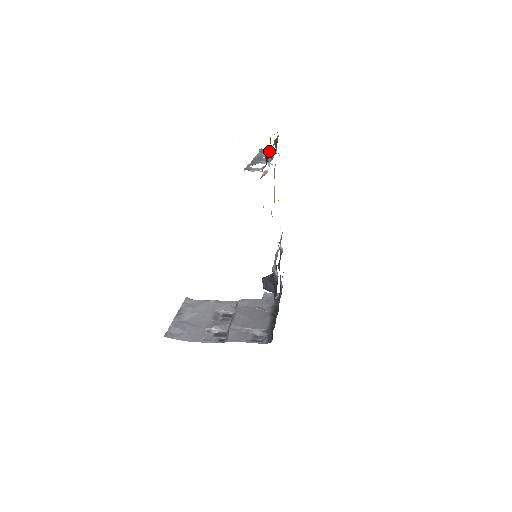
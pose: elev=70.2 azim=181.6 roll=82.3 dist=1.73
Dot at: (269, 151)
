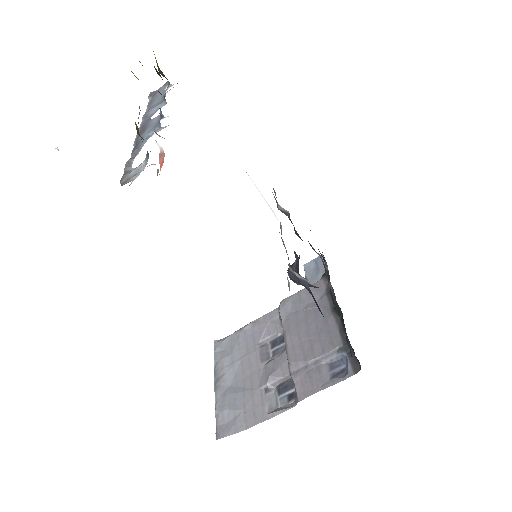
Dot at: occluded
